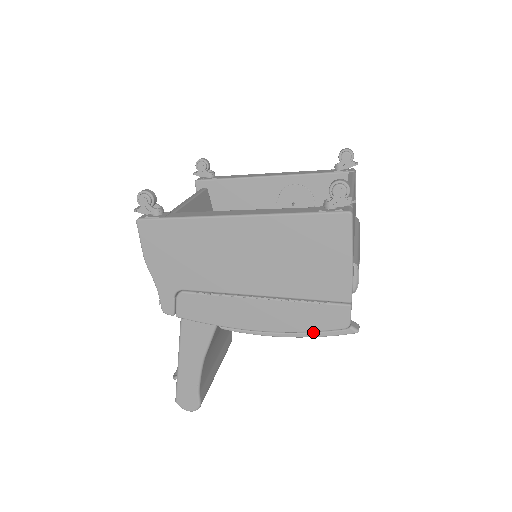
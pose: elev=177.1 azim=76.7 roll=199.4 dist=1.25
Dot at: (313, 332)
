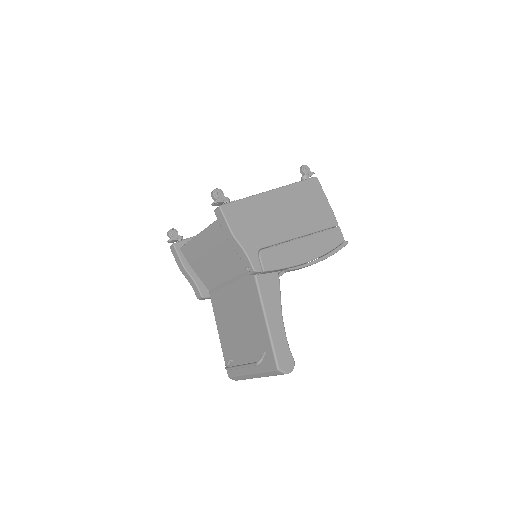
Dot at: (332, 251)
